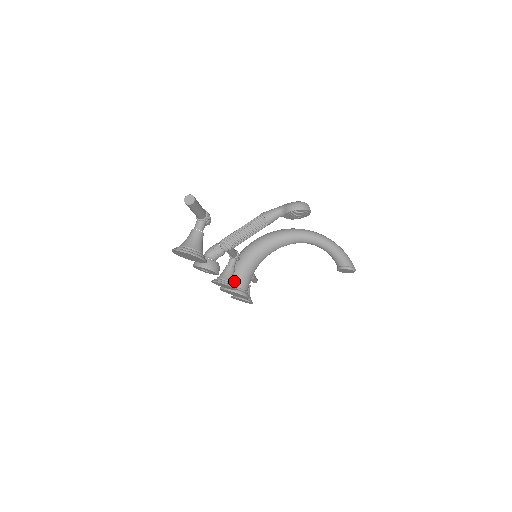
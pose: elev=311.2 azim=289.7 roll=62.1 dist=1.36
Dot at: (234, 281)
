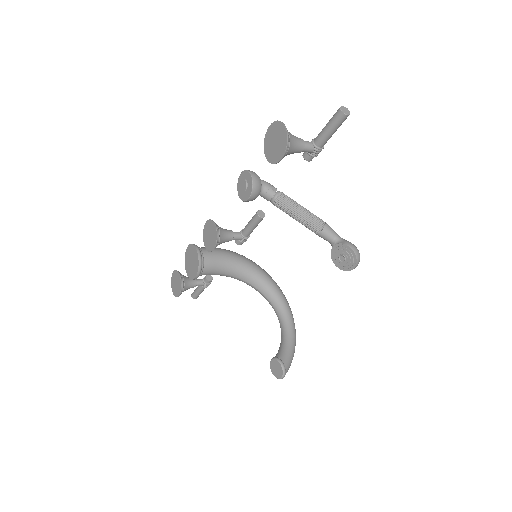
Dot at: occluded
